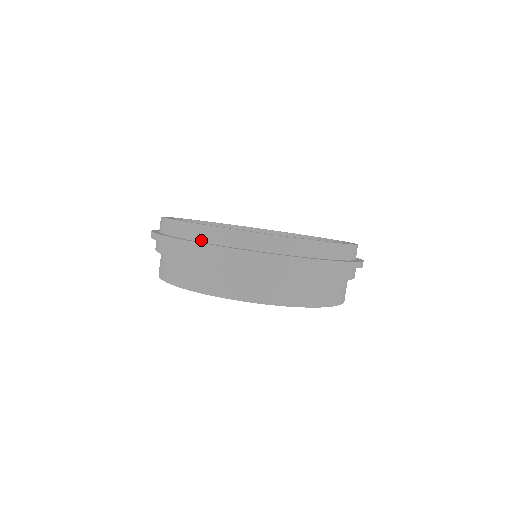
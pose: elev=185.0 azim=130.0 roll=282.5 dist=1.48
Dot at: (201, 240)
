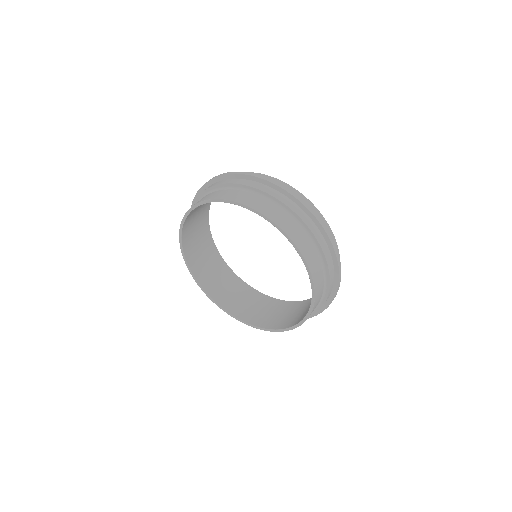
Dot at: occluded
